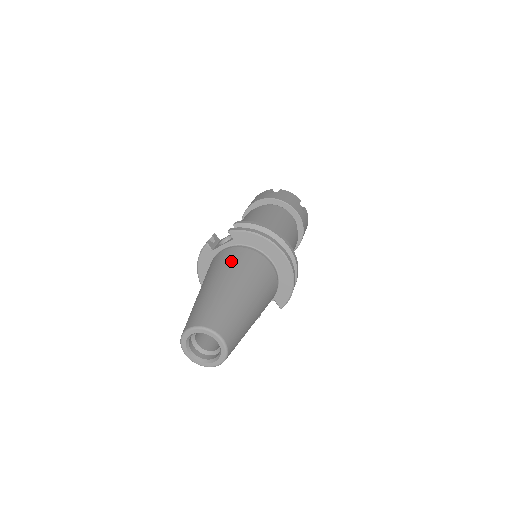
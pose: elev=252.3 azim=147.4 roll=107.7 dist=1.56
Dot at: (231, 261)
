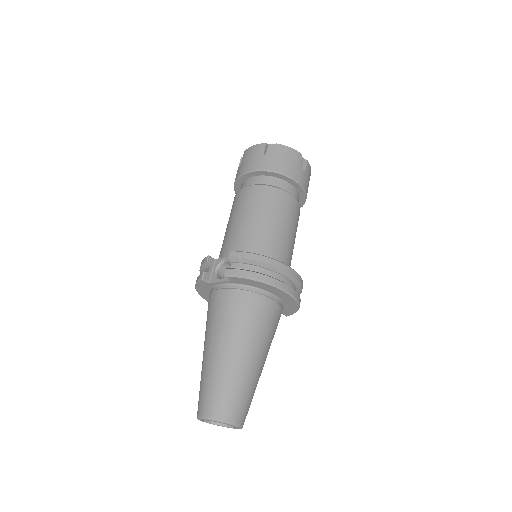
Dot at: (232, 315)
